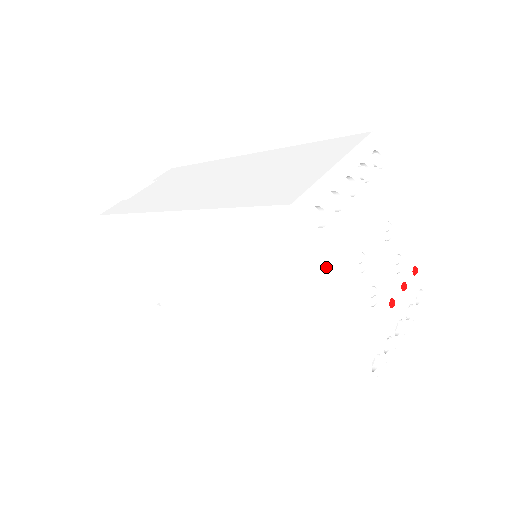
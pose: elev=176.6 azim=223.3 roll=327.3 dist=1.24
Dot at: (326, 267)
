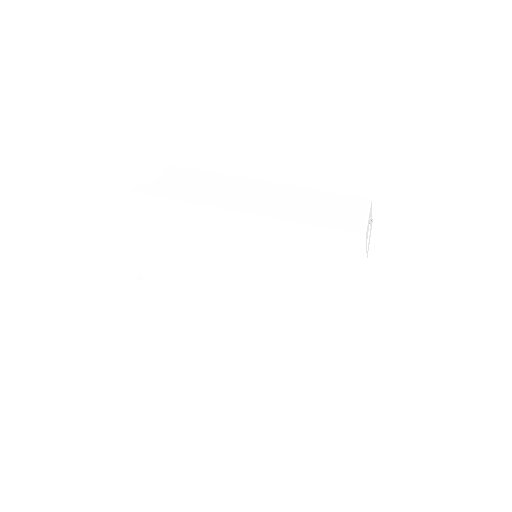
Dot at: (363, 274)
